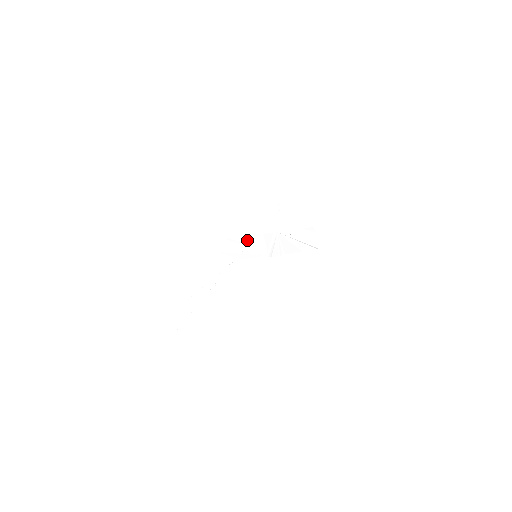
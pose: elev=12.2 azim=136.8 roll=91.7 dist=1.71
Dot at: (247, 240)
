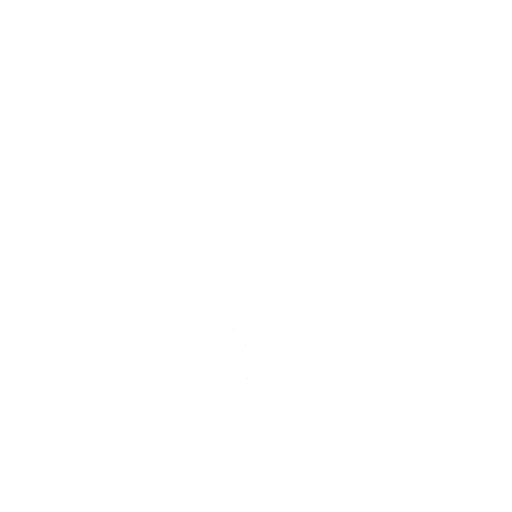
Dot at: (237, 254)
